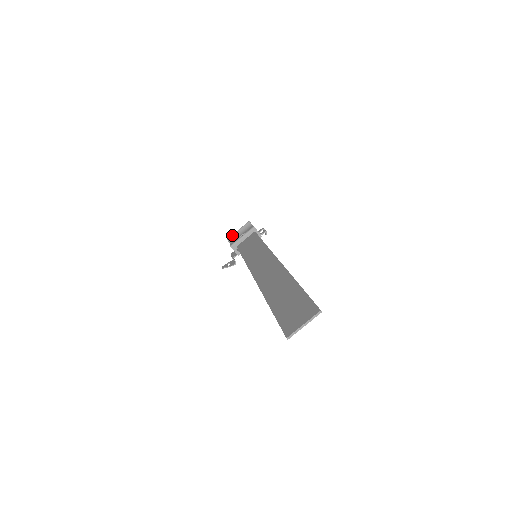
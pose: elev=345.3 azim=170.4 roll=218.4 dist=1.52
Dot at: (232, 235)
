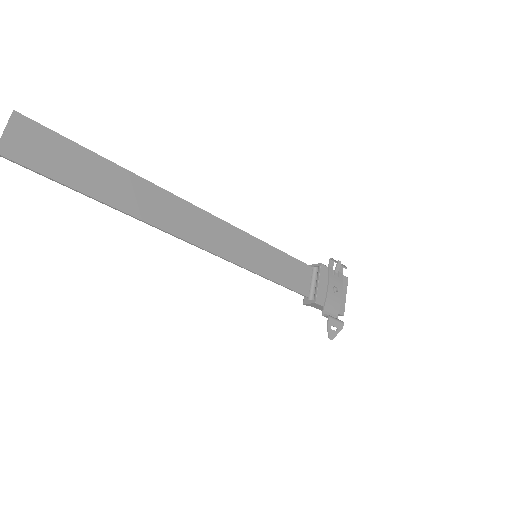
Dot at: occluded
